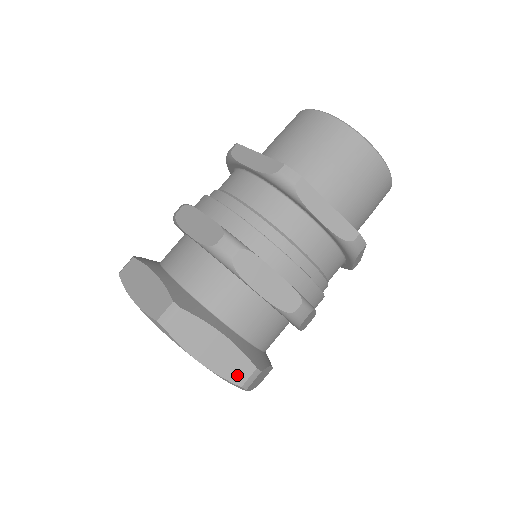
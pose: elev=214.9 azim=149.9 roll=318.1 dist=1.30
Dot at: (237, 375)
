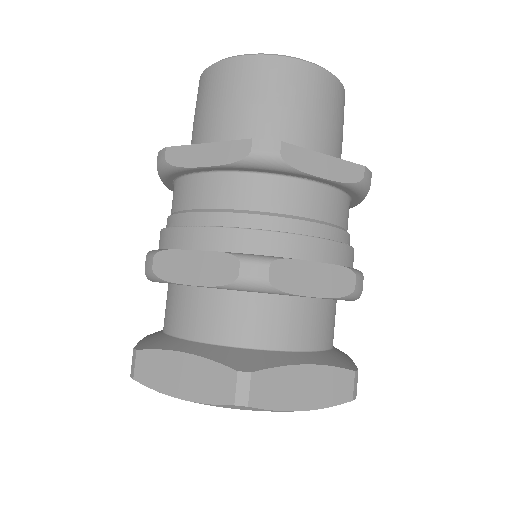
Dot at: (222, 392)
